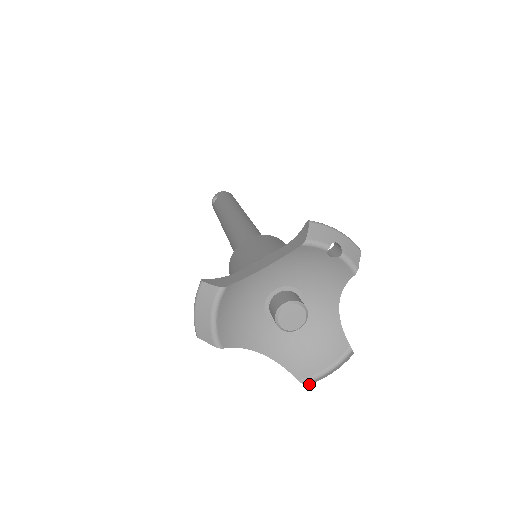
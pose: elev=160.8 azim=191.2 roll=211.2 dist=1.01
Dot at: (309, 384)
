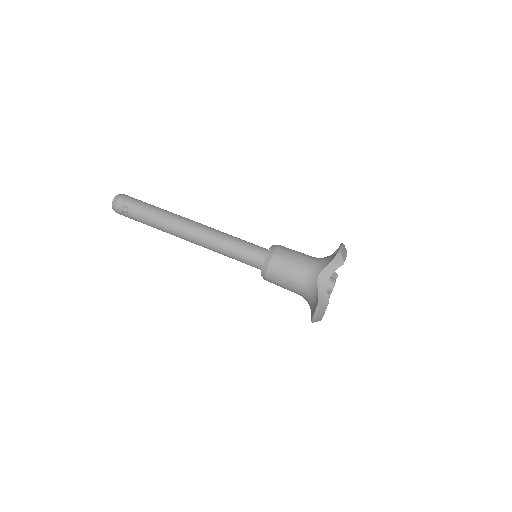
Dot at: occluded
